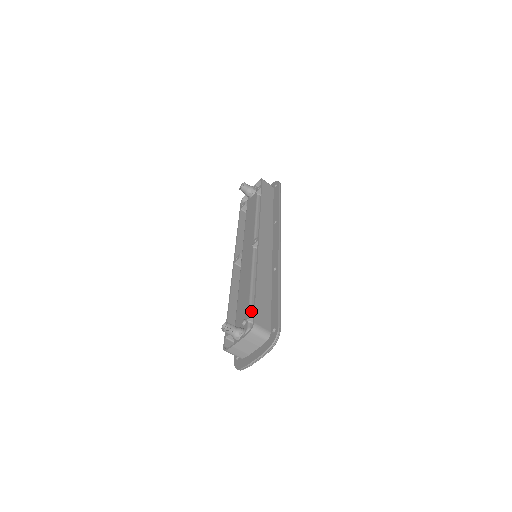
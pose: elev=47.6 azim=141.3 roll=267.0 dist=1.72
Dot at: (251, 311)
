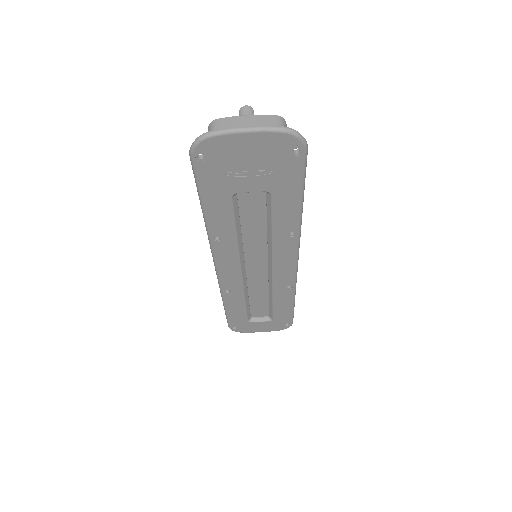
Dot at: occluded
